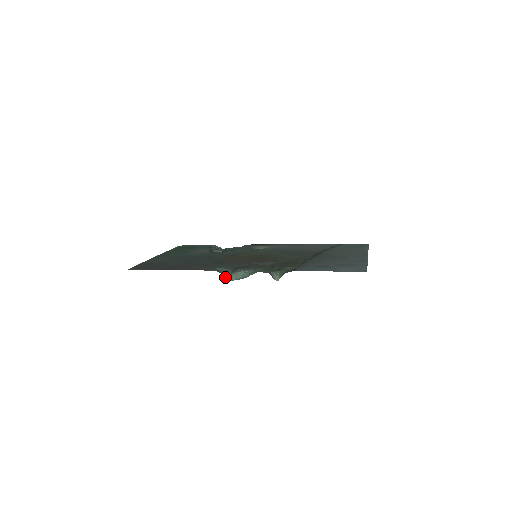
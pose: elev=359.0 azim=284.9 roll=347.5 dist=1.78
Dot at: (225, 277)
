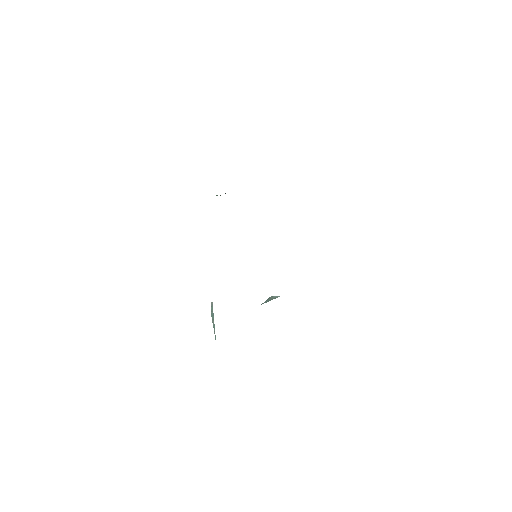
Dot at: occluded
